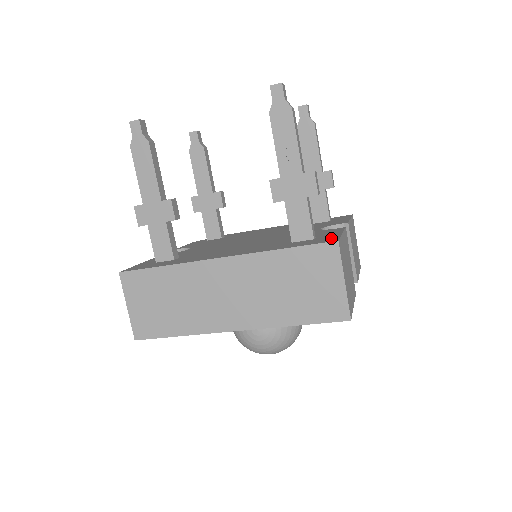
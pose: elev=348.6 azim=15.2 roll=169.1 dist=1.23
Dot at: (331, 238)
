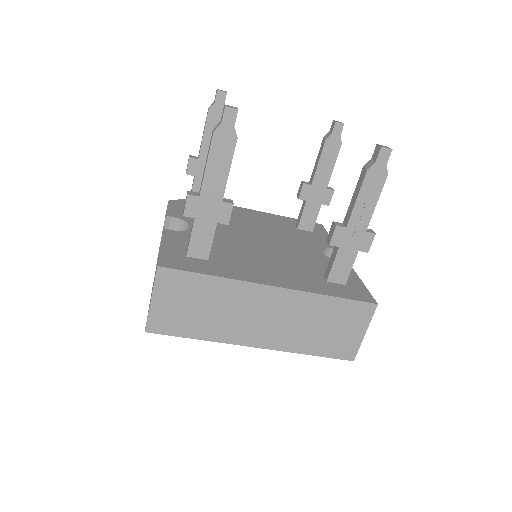
Dot at: (364, 293)
